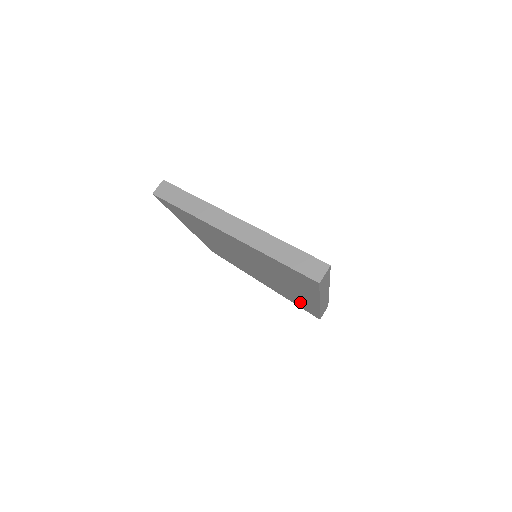
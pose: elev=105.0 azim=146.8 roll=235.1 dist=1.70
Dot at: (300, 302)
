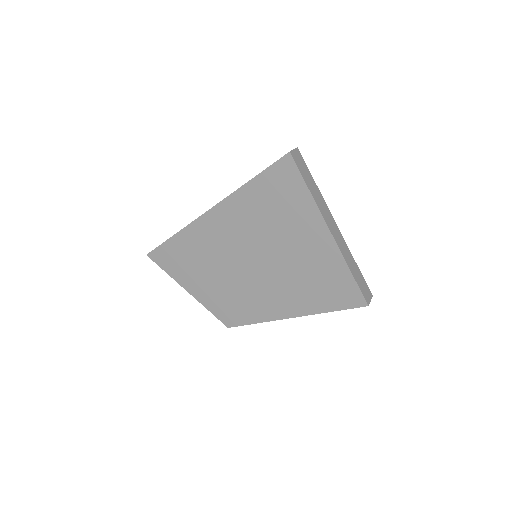
Dot at: (328, 285)
